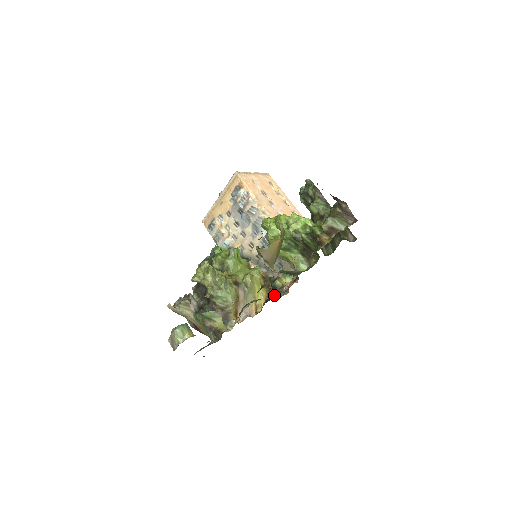
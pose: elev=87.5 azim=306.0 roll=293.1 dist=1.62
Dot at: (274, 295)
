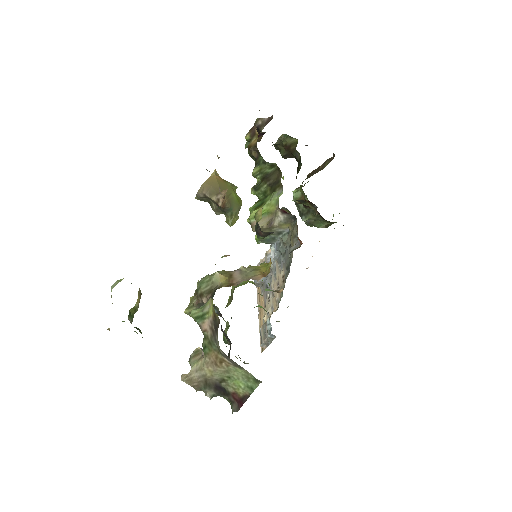
Dot at: occluded
